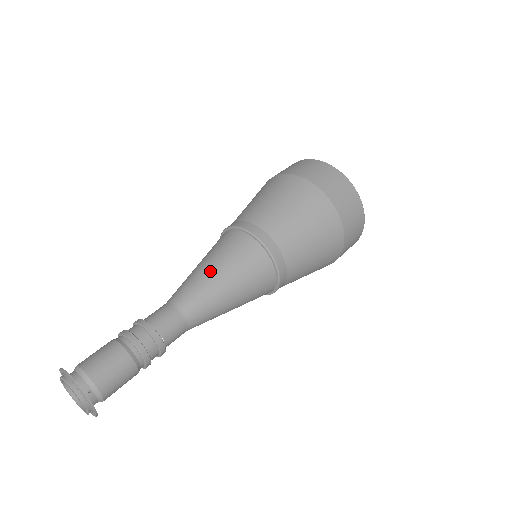
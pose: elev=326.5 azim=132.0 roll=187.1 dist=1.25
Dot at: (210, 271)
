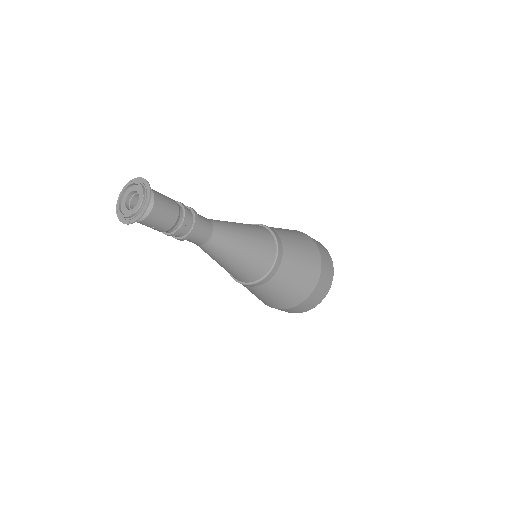
Dot at: occluded
